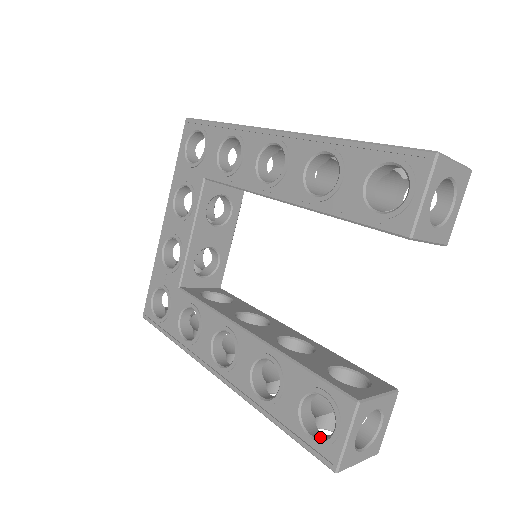
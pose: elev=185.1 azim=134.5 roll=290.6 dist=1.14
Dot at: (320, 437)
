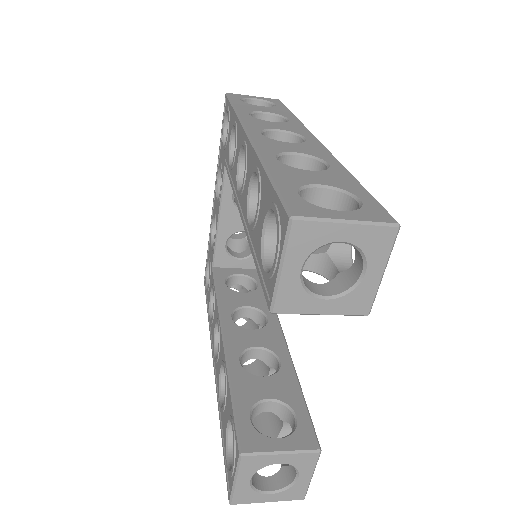
Dot at: occluded
